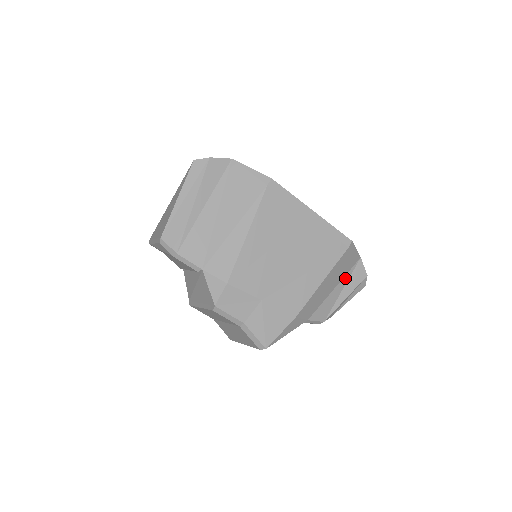
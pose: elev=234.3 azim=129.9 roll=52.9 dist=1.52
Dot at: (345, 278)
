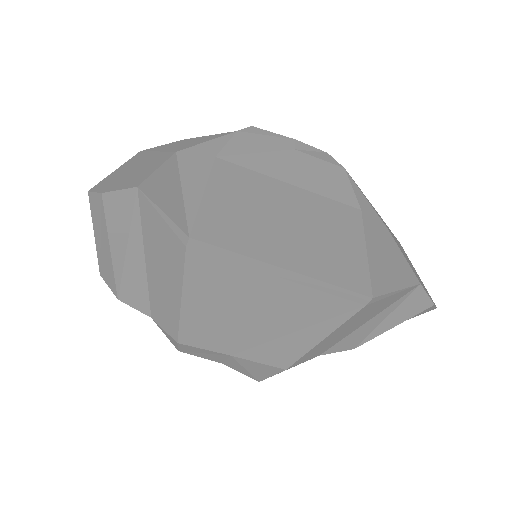
Dot at: (386, 310)
